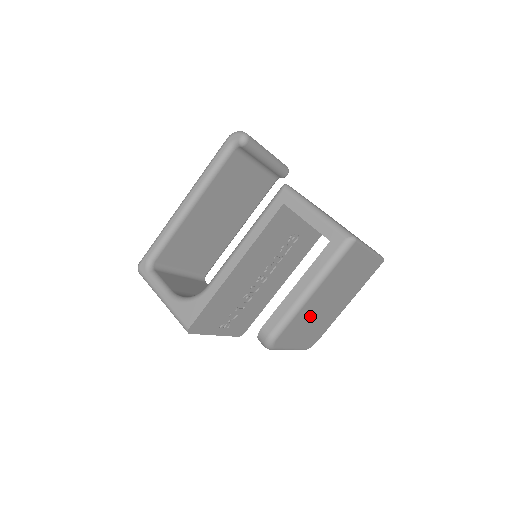
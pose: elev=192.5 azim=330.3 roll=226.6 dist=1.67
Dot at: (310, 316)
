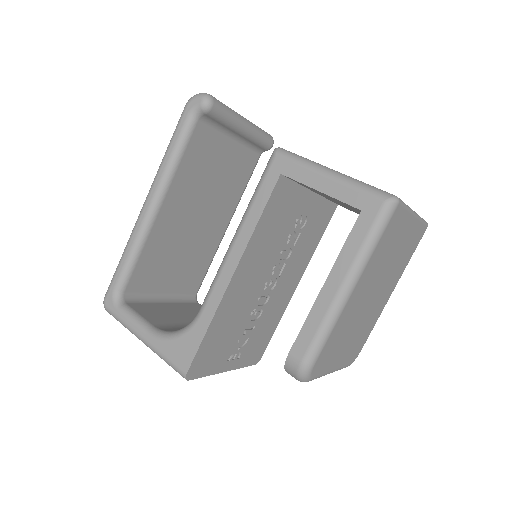
Dot at: (350, 322)
